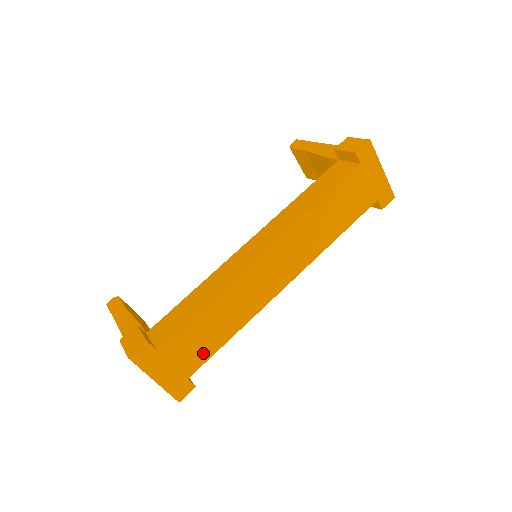
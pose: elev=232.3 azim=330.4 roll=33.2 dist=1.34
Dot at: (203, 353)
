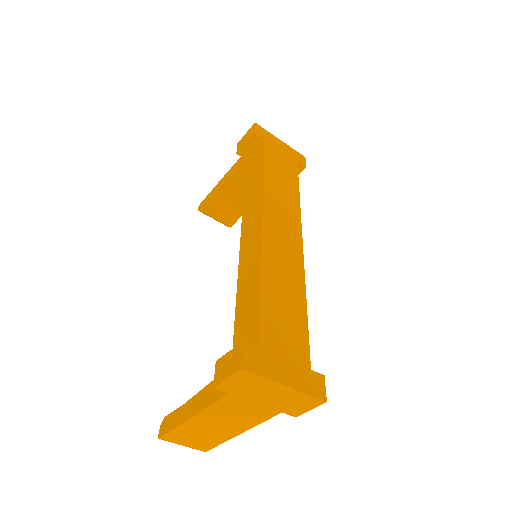
Dot at: (299, 334)
